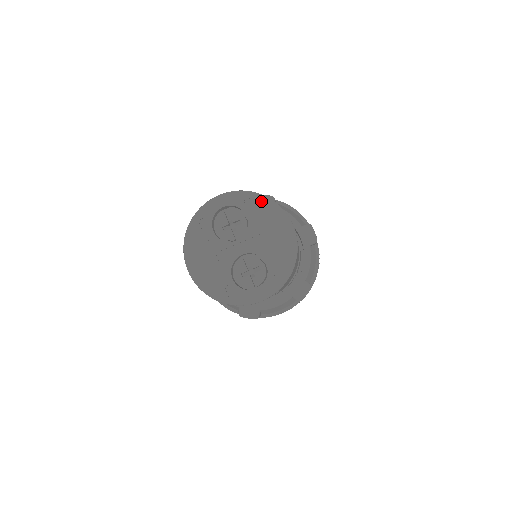
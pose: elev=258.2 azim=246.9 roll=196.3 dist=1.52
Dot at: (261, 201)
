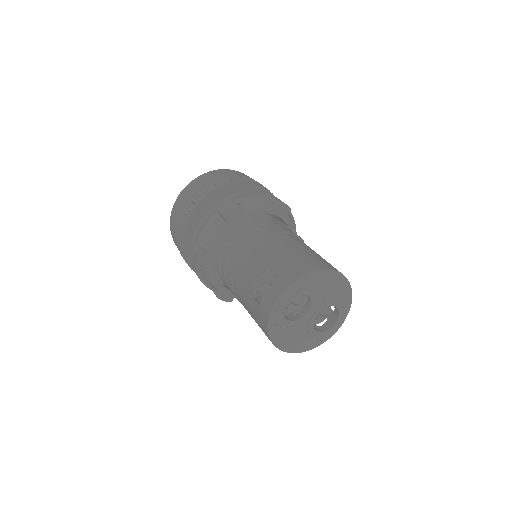
Dot at: (311, 278)
